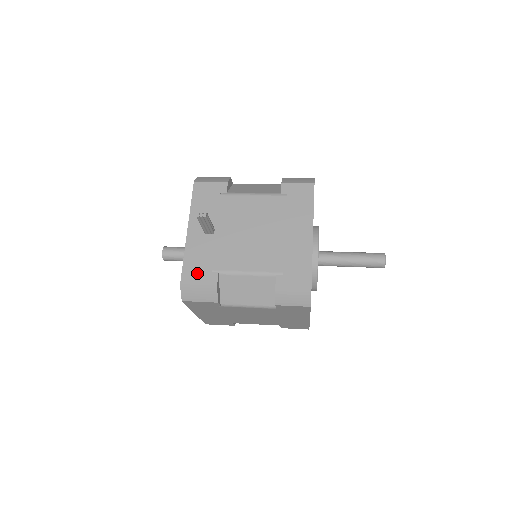
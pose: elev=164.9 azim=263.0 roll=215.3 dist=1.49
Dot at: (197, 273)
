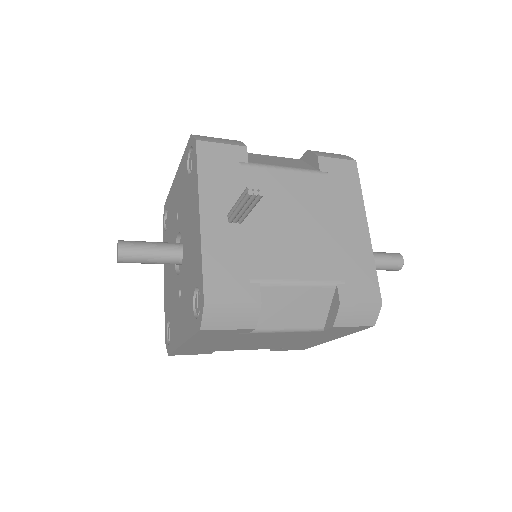
Dot at: (228, 285)
